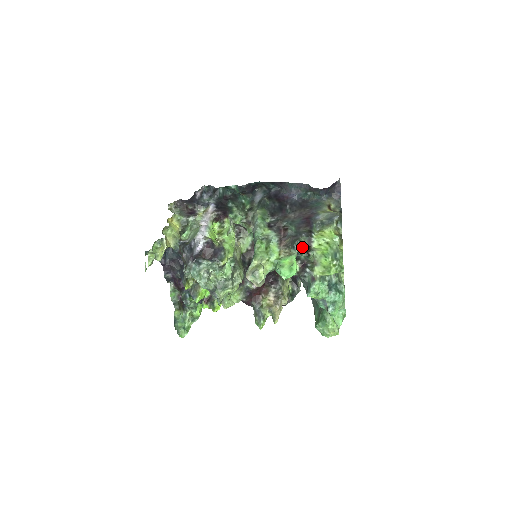
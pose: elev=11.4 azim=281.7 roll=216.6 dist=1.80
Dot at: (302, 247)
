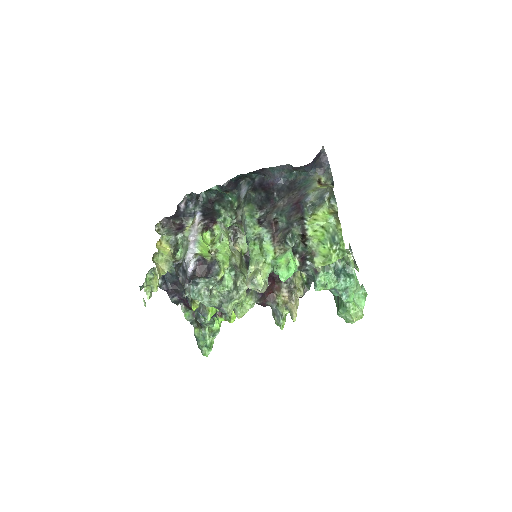
Dot at: (296, 239)
